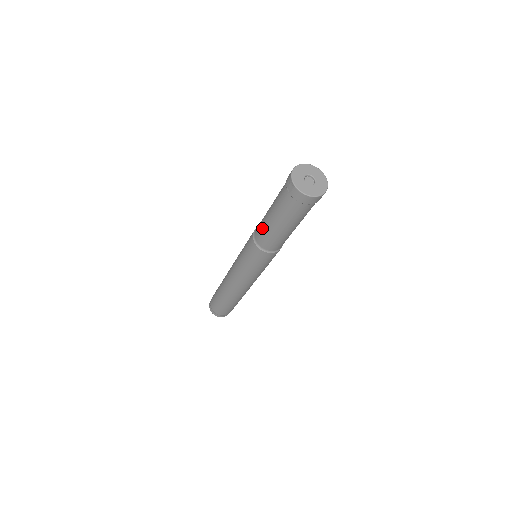
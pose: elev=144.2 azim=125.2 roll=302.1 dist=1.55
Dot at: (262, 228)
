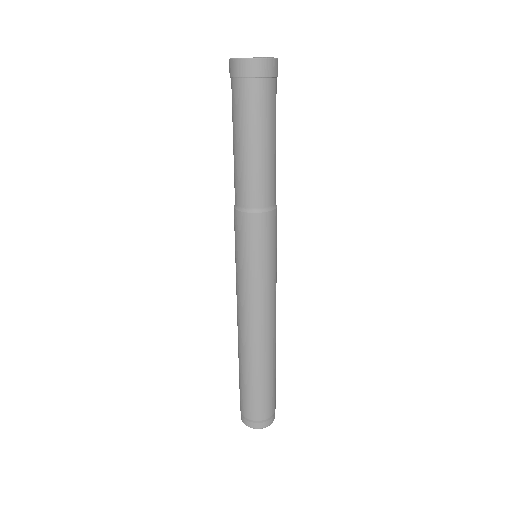
Dot at: occluded
